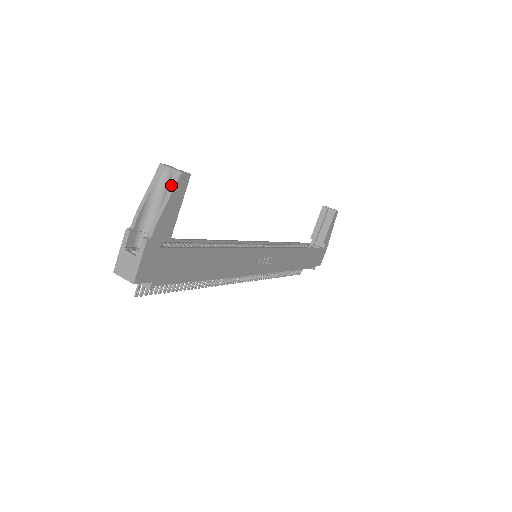
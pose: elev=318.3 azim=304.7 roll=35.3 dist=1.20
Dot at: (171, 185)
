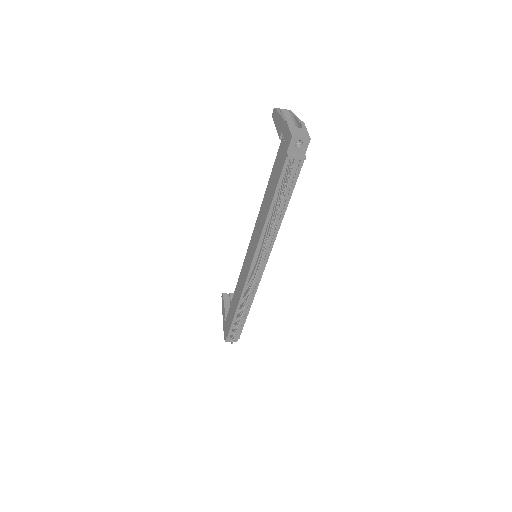
Dot at: (291, 112)
